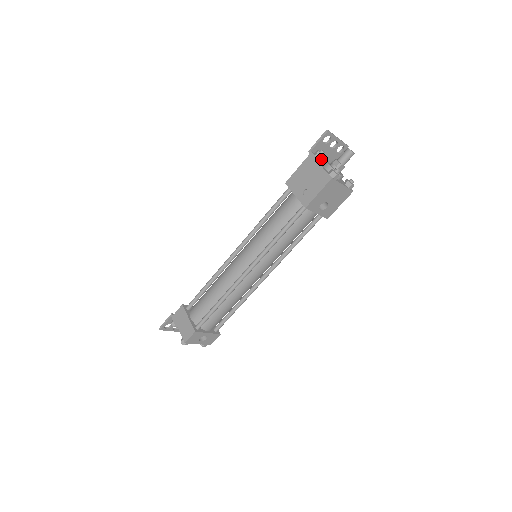
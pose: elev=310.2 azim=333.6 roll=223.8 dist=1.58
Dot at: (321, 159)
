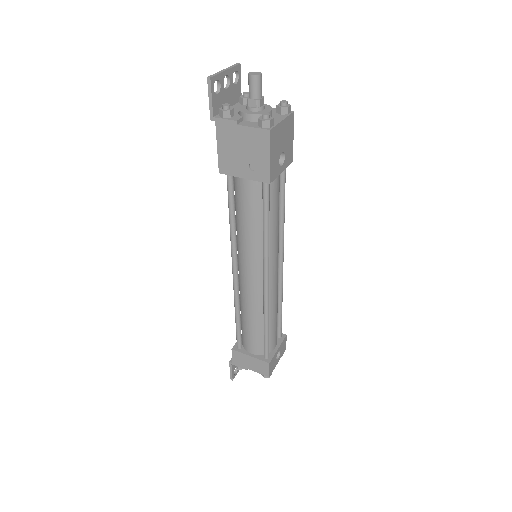
Dot at: (232, 115)
